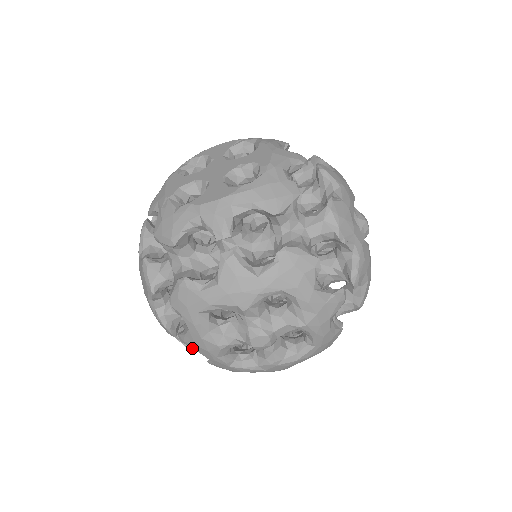
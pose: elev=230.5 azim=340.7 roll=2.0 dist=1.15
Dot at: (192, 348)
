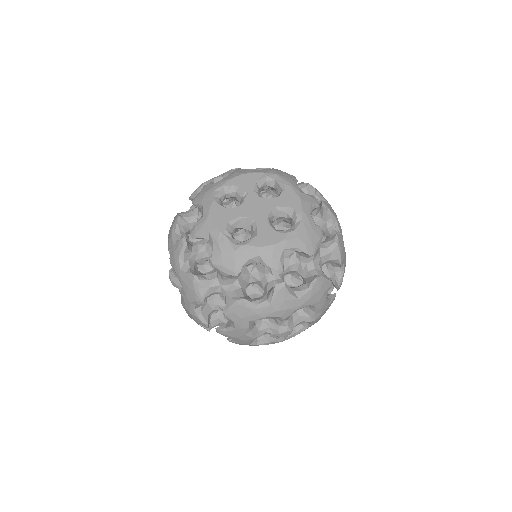
Dot at: (209, 329)
